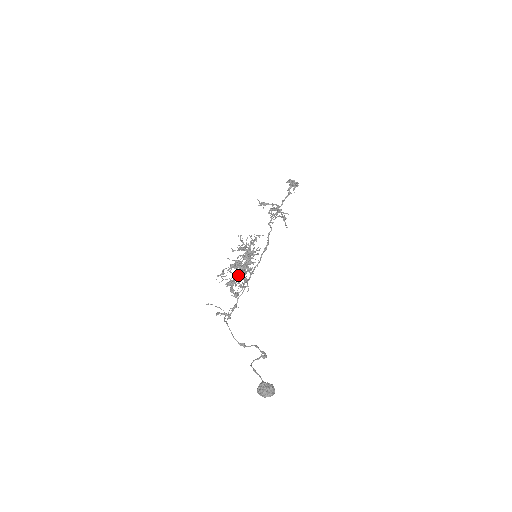
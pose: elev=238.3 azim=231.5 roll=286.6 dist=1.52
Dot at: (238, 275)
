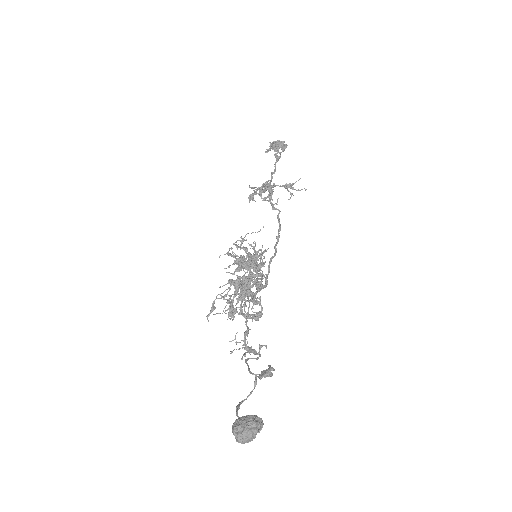
Dot at: (241, 294)
